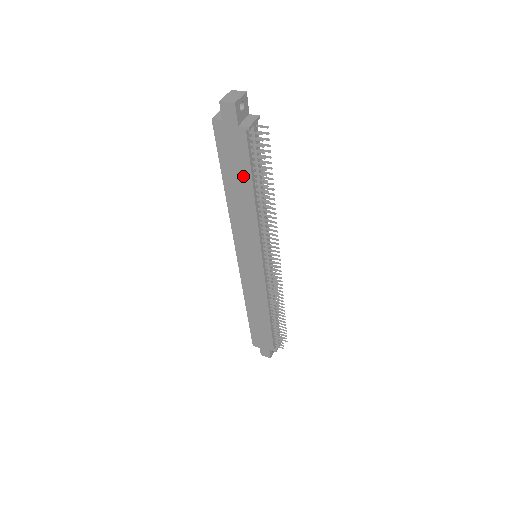
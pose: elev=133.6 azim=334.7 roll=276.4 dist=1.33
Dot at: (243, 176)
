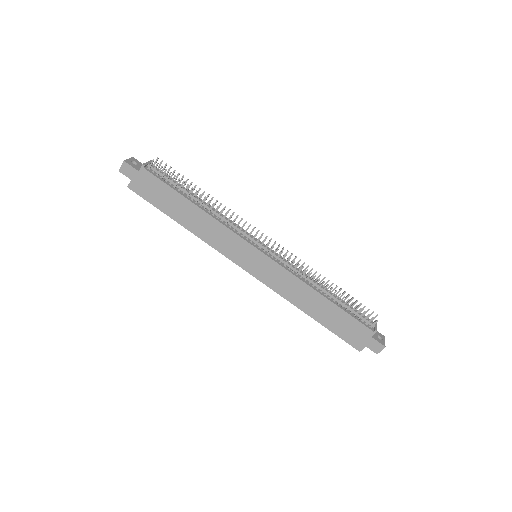
Dot at: (175, 199)
